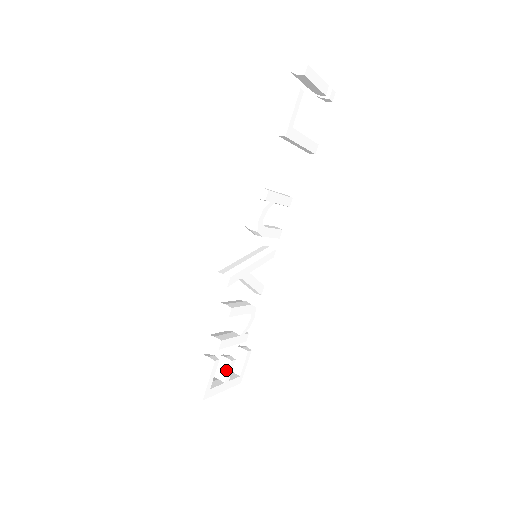
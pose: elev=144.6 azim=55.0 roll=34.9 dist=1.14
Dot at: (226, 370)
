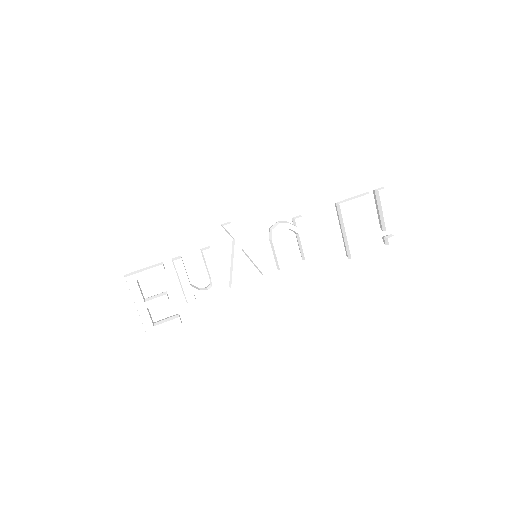
Dot at: (156, 297)
